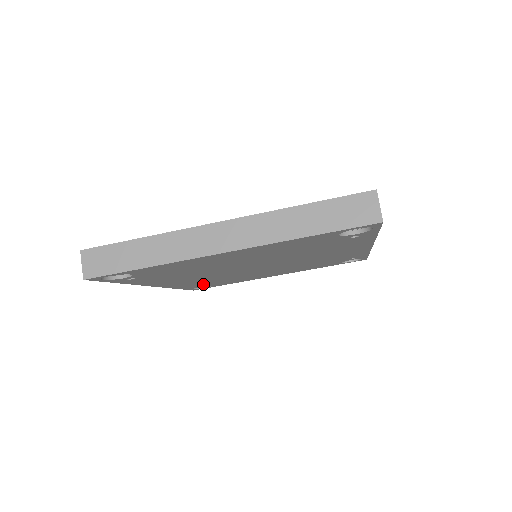
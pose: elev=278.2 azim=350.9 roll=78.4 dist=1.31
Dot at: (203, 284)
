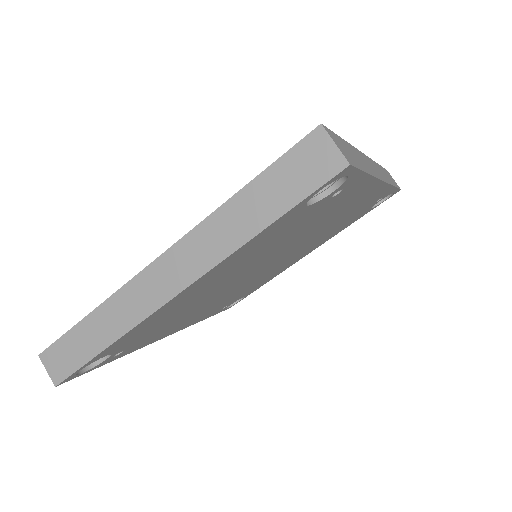
Dot at: (229, 302)
